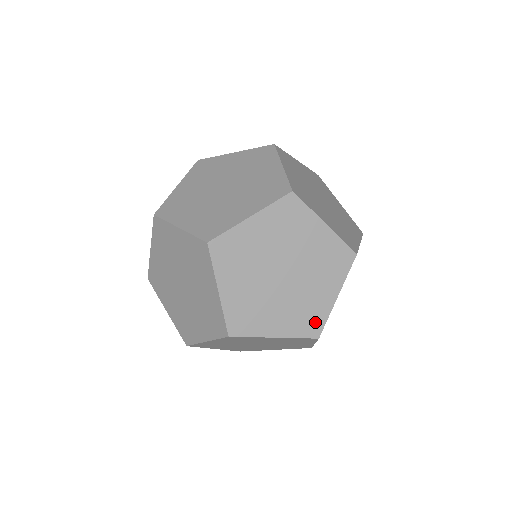
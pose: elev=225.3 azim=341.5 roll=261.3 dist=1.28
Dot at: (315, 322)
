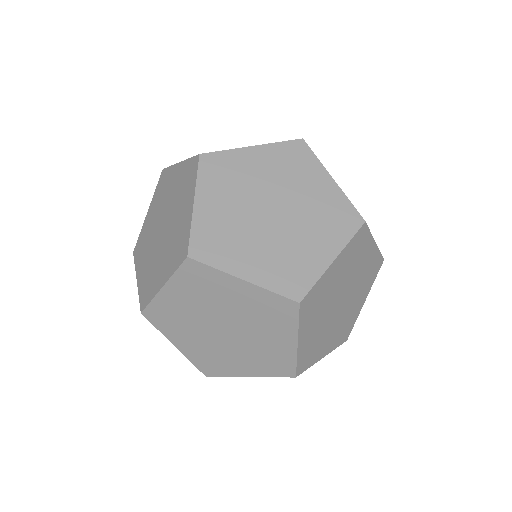
Dot at: occluded
